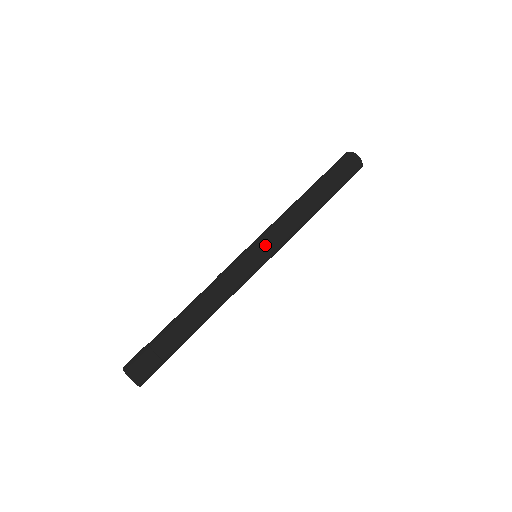
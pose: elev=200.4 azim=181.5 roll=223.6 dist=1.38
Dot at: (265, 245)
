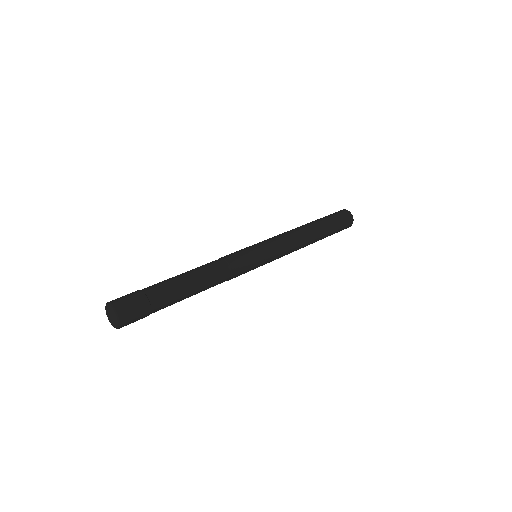
Dot at: (269, 247)
